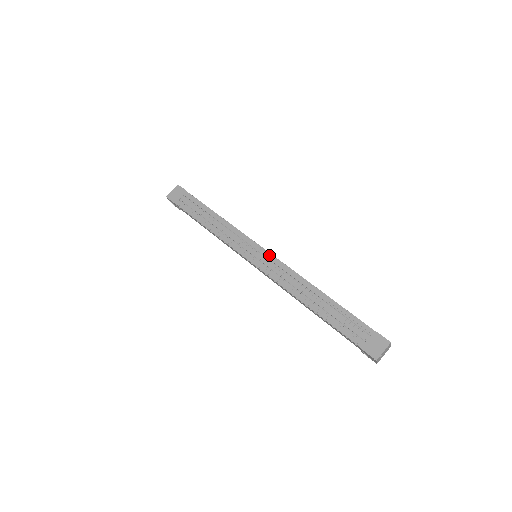
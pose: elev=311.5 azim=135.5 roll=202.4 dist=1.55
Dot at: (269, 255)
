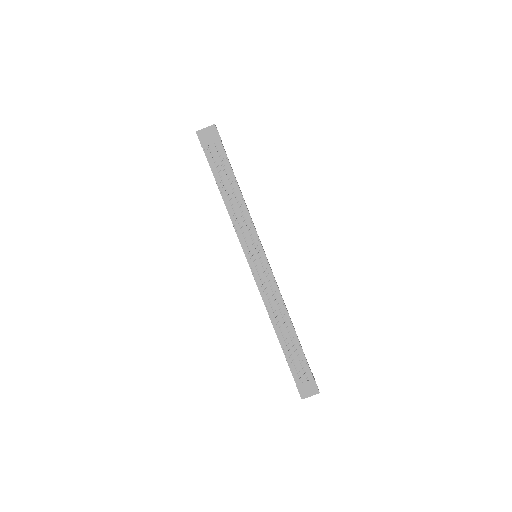
Dot at: (268, 268)
